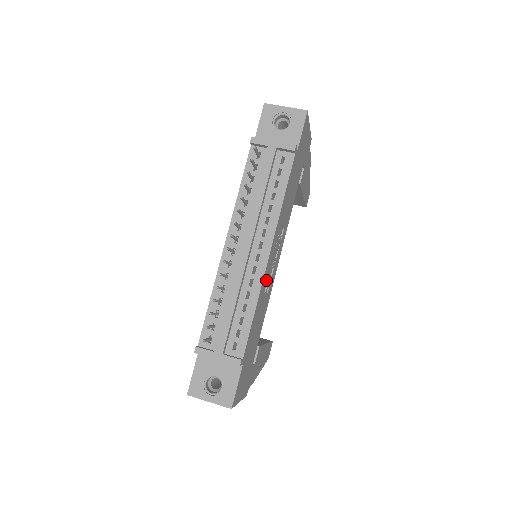
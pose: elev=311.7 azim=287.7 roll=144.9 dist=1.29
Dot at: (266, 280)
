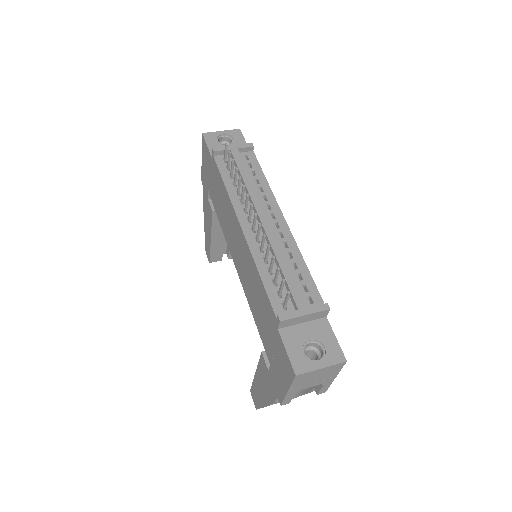
Dot at: occluded
